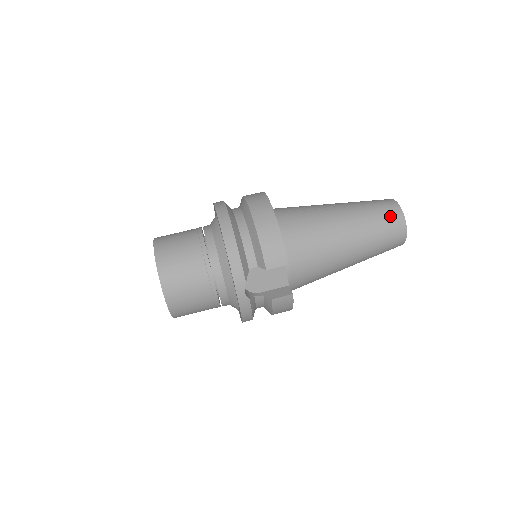
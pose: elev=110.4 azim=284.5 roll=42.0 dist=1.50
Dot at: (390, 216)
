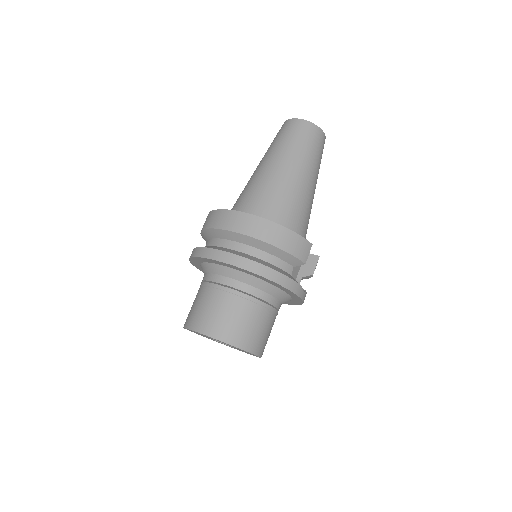
Dot at: (312, 136)
